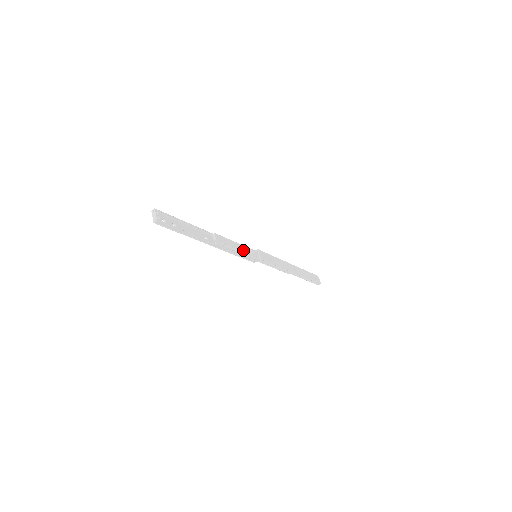
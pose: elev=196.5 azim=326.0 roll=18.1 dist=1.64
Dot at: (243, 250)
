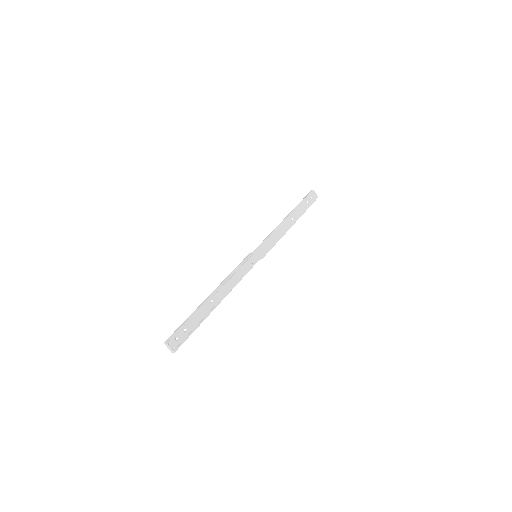
Dot at: (245, 272)
